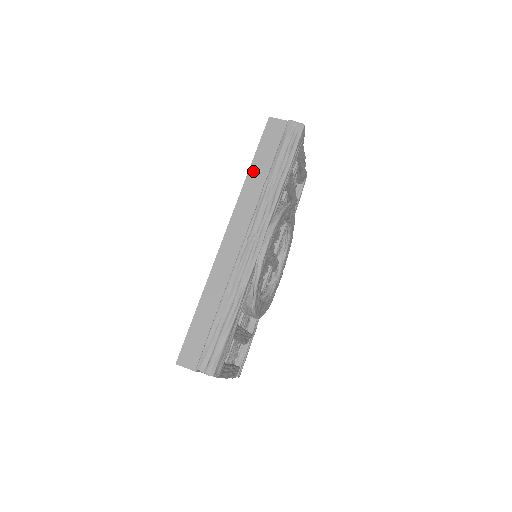
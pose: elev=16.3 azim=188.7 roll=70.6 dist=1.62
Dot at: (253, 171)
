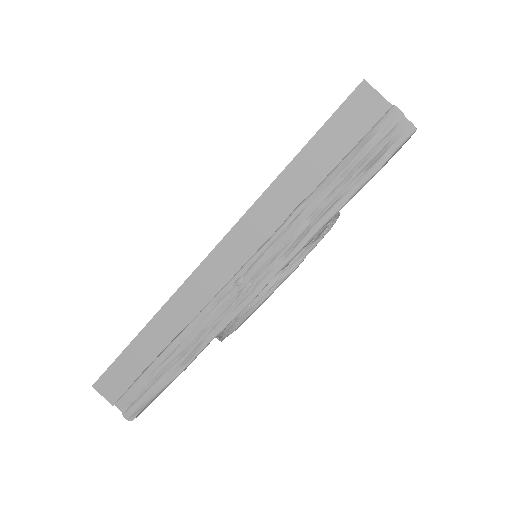
Dot at: (290, 175)
